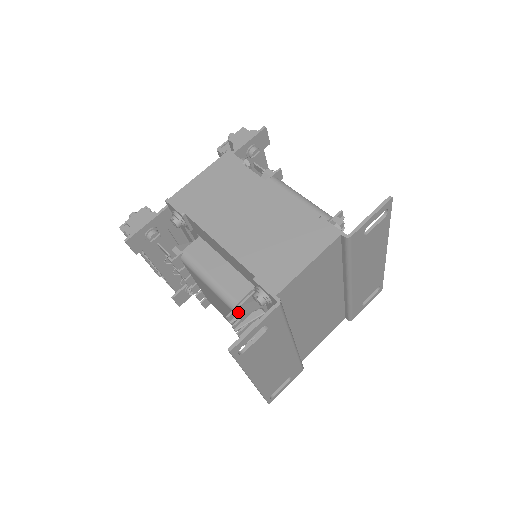
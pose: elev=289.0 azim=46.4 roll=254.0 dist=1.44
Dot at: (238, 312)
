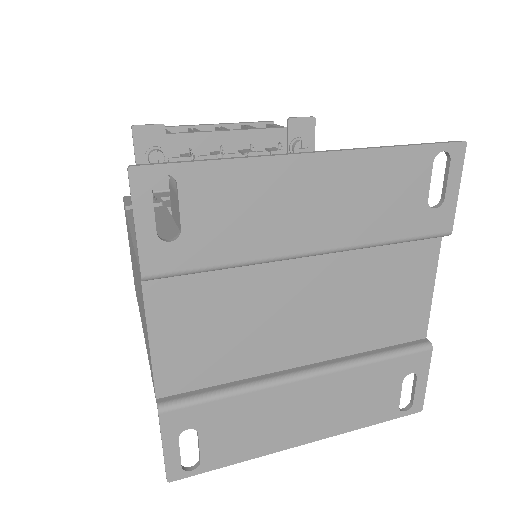
Dot at: occluded
